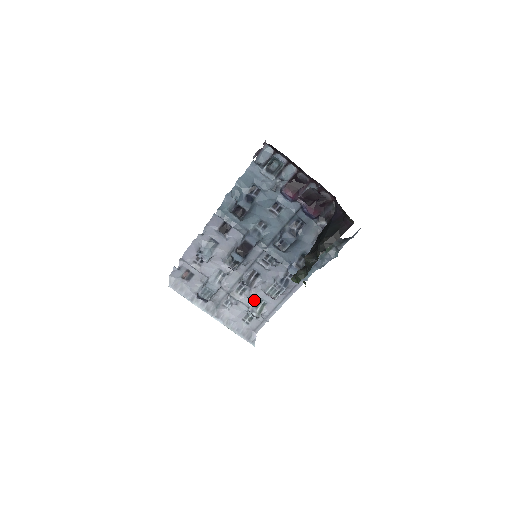
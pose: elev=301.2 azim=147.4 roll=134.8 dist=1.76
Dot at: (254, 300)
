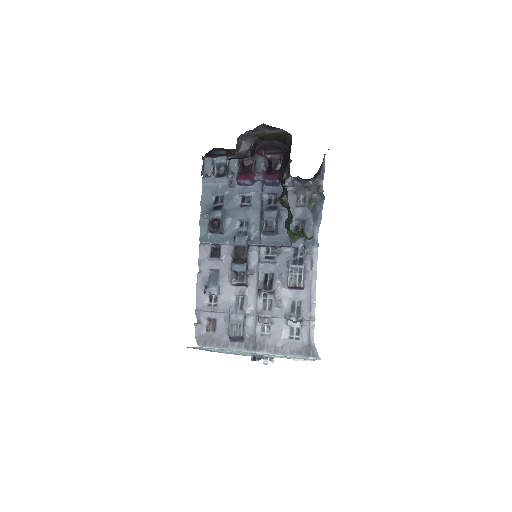
Dot at: (285, 305)
